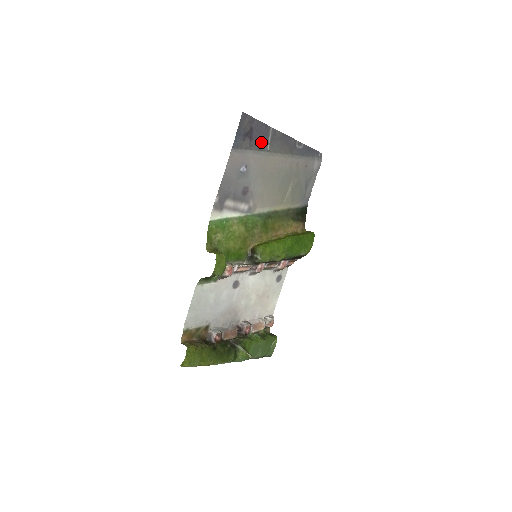
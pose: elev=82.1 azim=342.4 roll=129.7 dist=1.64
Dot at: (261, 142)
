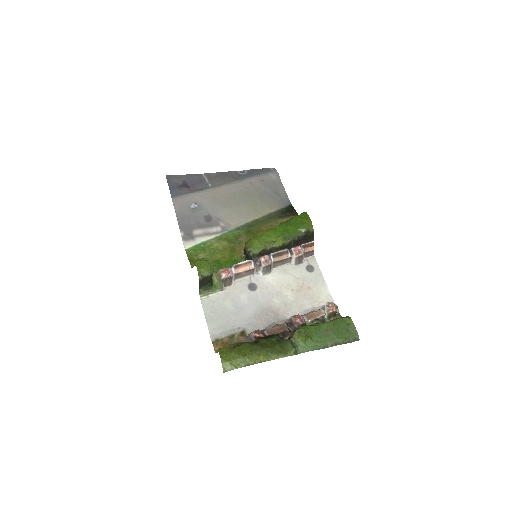
Dot at: (200, 186)
